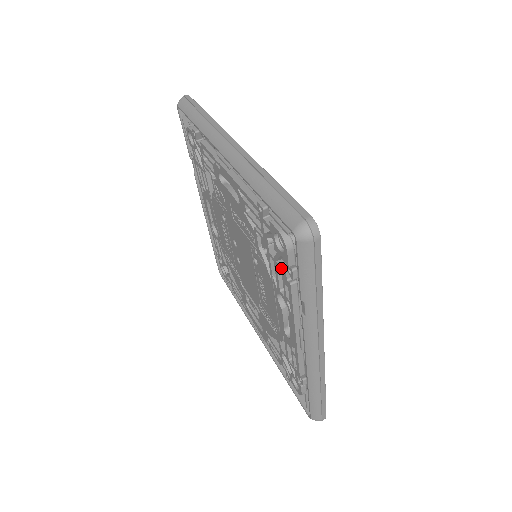
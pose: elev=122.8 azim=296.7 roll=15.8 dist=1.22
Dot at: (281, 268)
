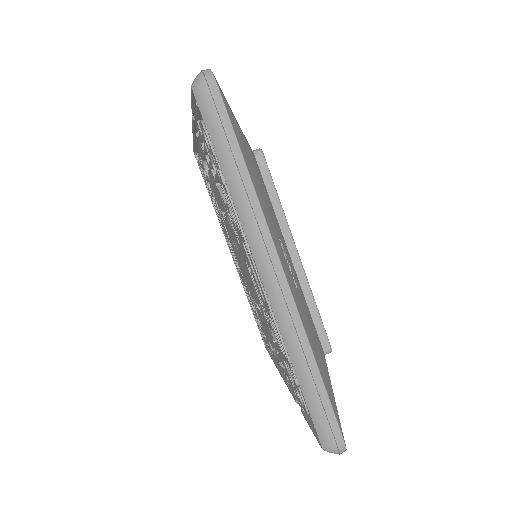
Dot at: (292, 383)
